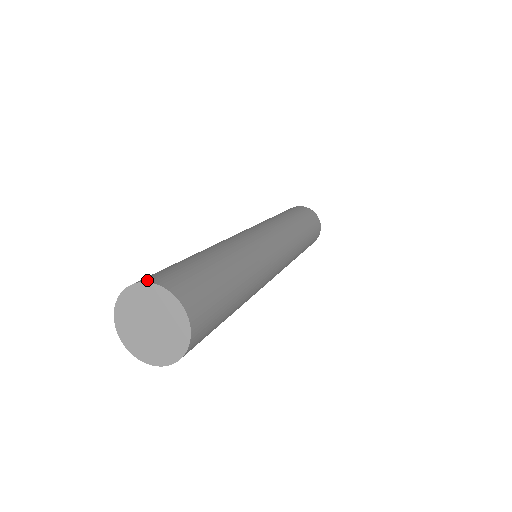
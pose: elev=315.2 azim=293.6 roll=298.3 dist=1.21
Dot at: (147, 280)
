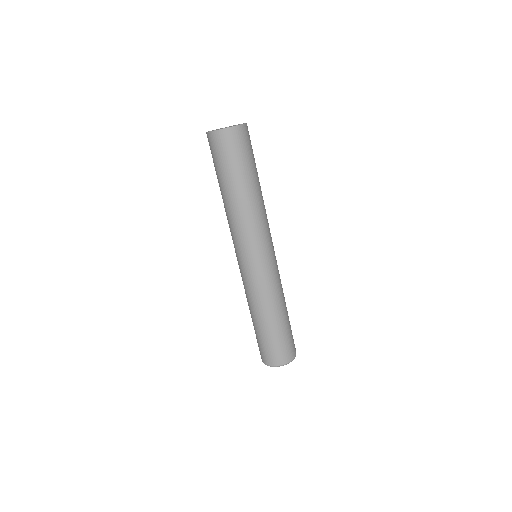
Dot at: occluded
